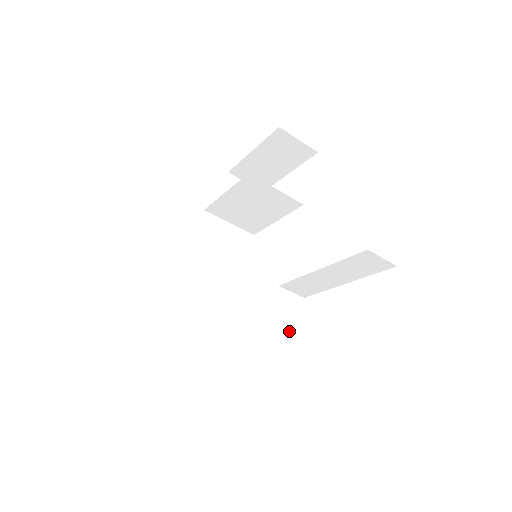
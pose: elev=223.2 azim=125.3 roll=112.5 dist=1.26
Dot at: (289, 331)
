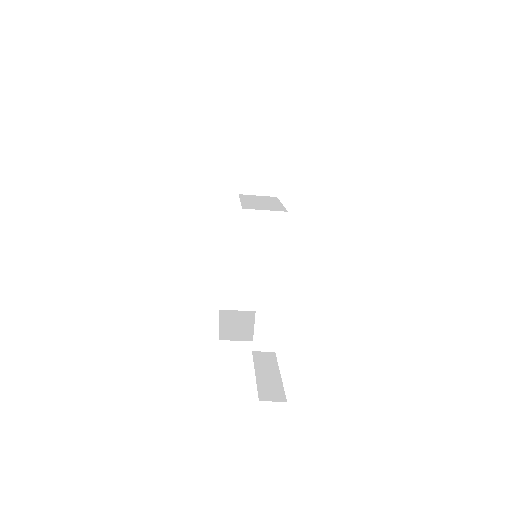
Dot at: (269, 332)
